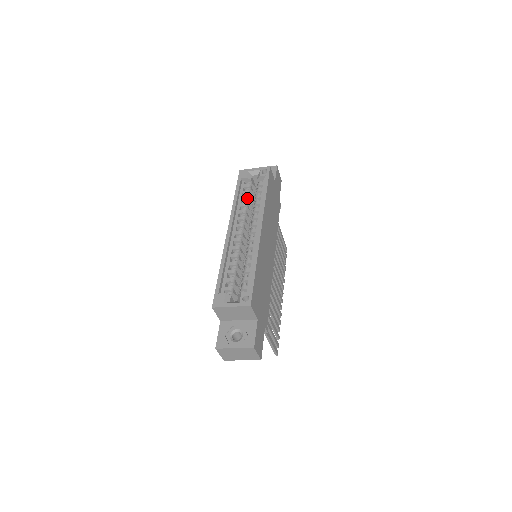
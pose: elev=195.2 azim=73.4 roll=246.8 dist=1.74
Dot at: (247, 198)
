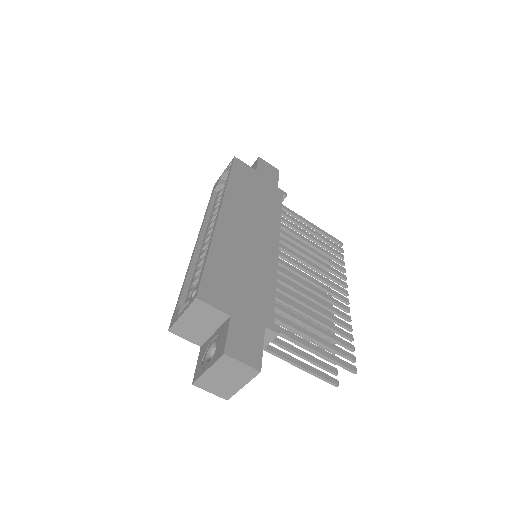
Dot at: (219, 202)
